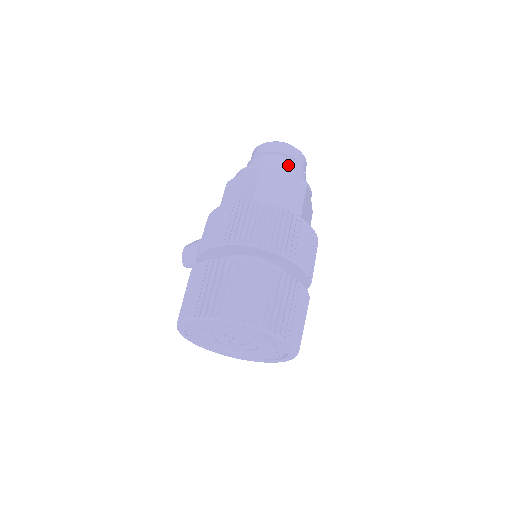
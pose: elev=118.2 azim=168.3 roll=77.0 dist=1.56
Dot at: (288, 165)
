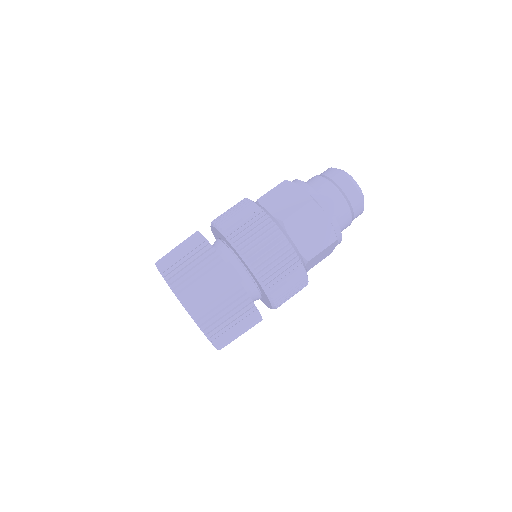
Dot at: (320, 185)
